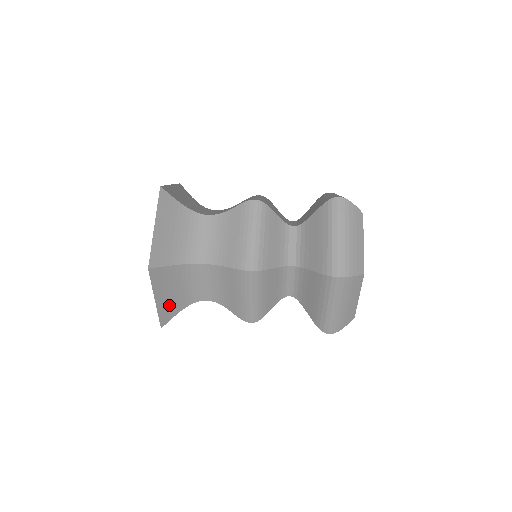
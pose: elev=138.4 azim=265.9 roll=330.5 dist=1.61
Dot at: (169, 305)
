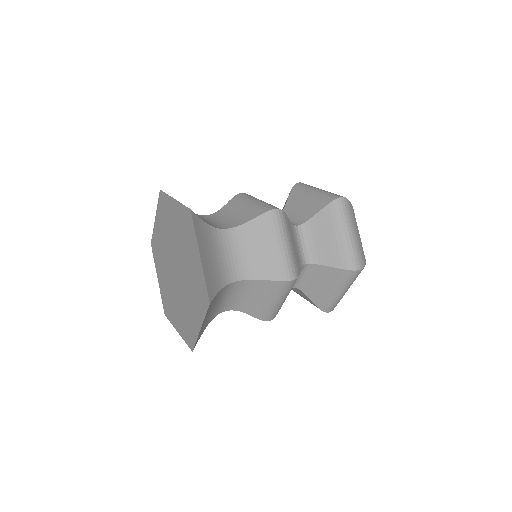
Dot at: (210, 274)
